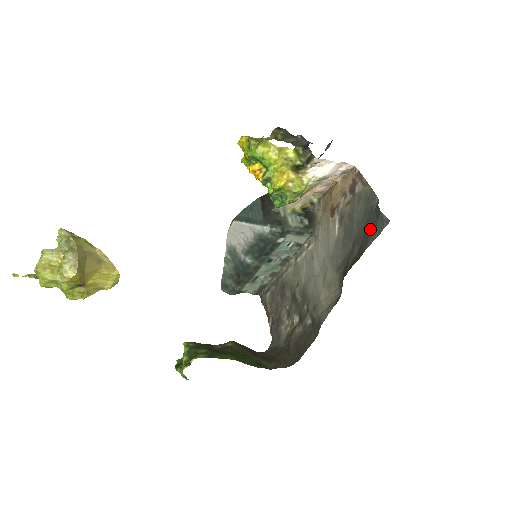
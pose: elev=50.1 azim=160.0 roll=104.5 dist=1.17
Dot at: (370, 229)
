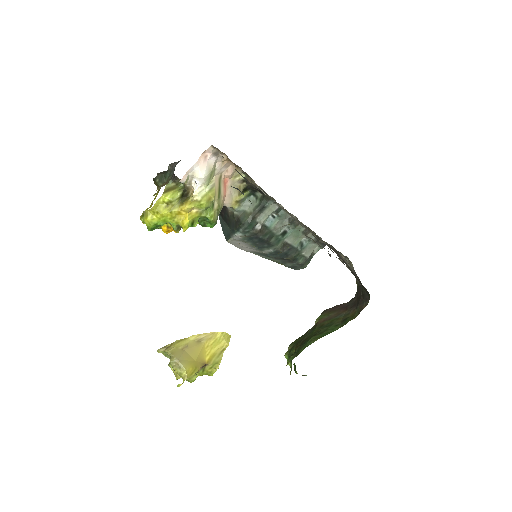
Dot at: occluded
